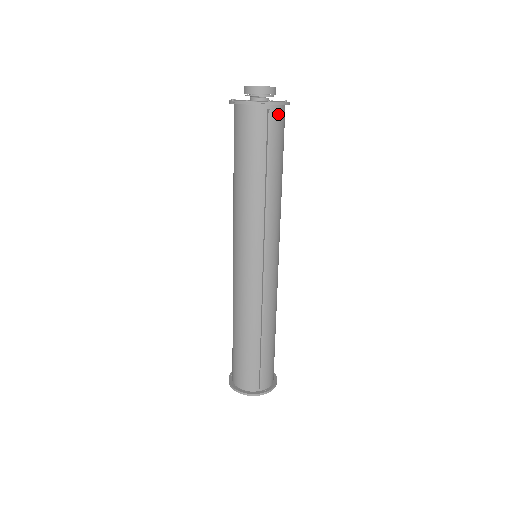
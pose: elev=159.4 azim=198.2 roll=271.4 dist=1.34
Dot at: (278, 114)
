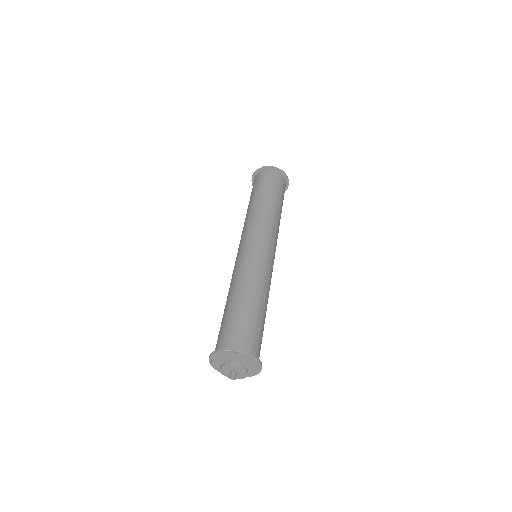
Dot at: (285, 184)
